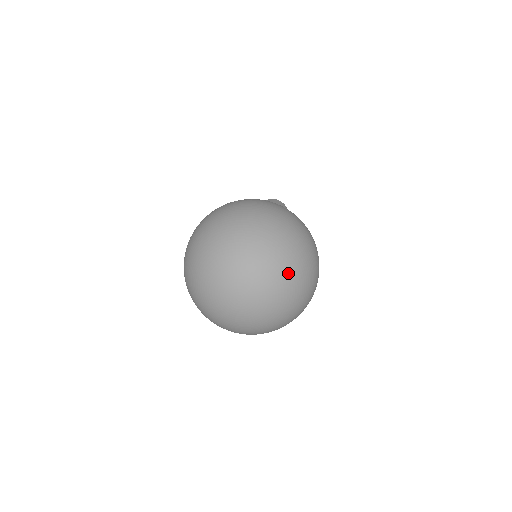
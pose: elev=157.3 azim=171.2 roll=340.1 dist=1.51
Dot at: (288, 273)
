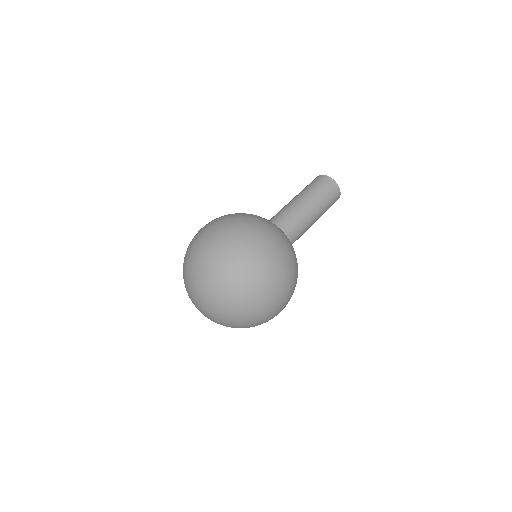
Dot at: (225, 292)
